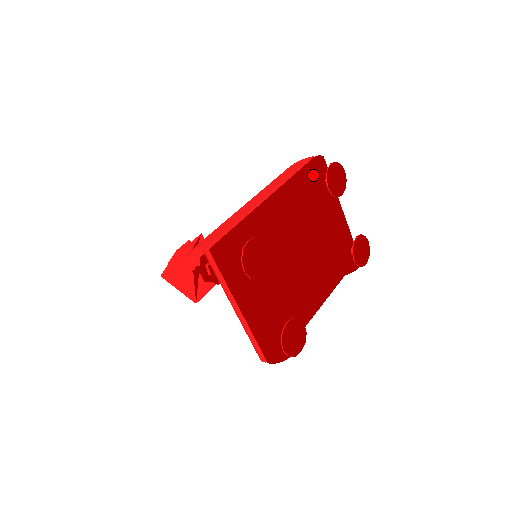
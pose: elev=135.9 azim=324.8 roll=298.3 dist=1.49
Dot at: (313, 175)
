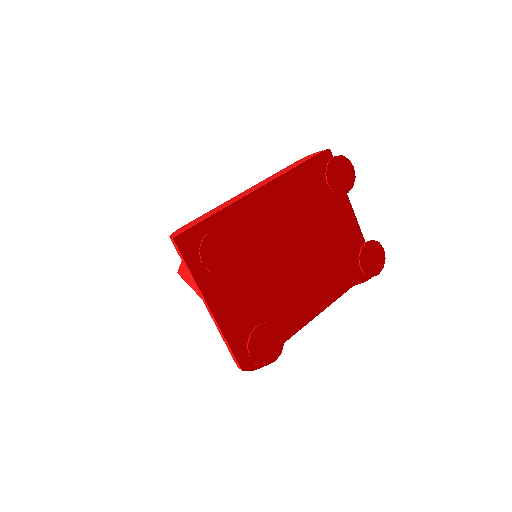
Dot at: (314, 169)
